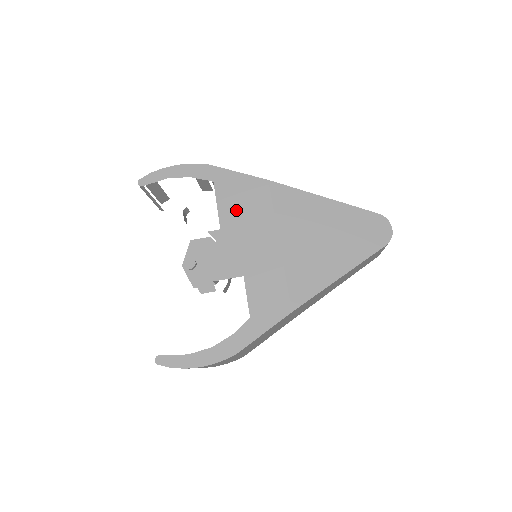
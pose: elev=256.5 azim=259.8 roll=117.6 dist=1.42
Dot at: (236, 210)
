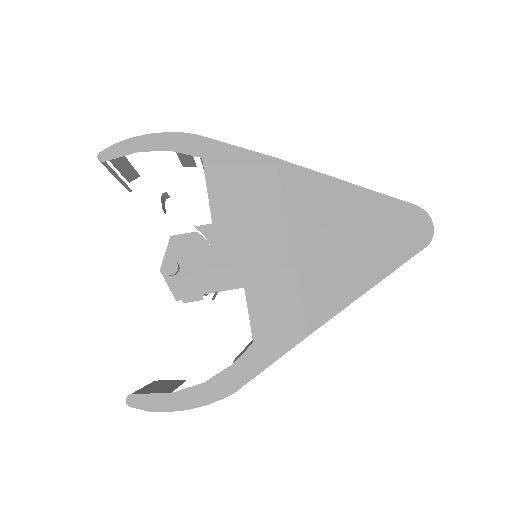
Dot at: (233, 198)
